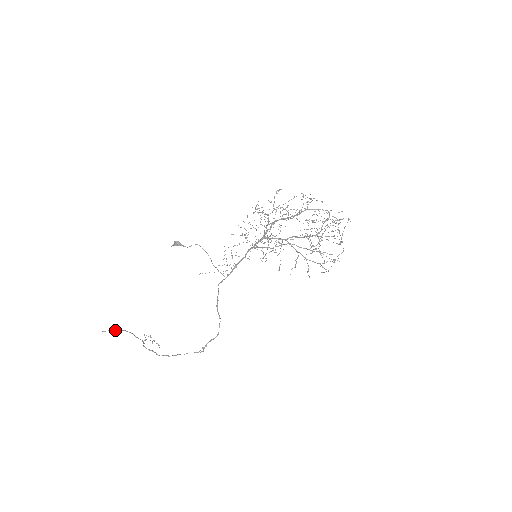
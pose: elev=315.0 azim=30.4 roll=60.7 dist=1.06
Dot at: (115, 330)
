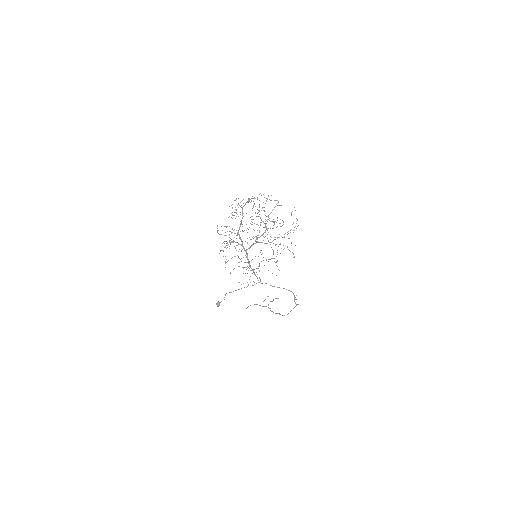
Dot at: occluded
